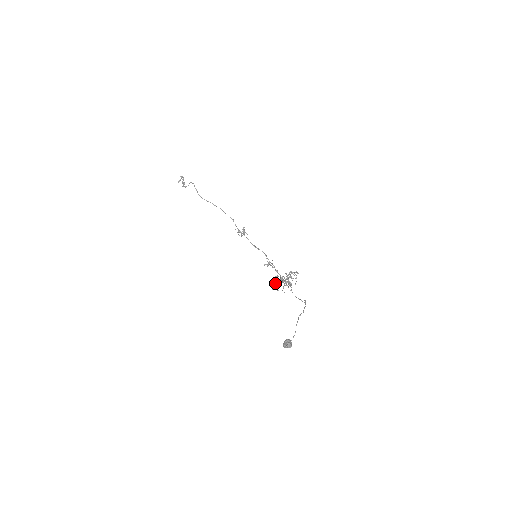
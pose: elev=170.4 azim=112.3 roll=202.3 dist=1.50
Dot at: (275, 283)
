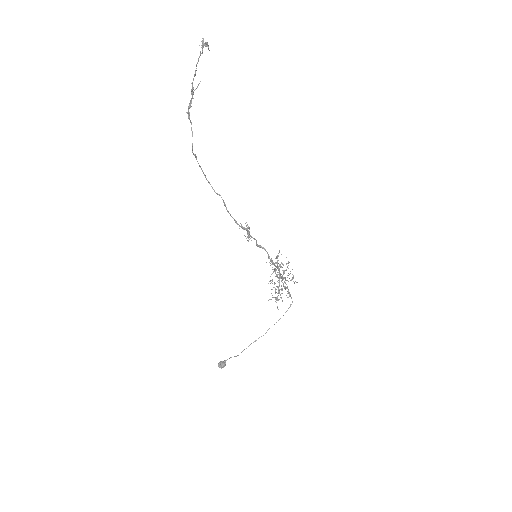
Dot at: (275, 271)
